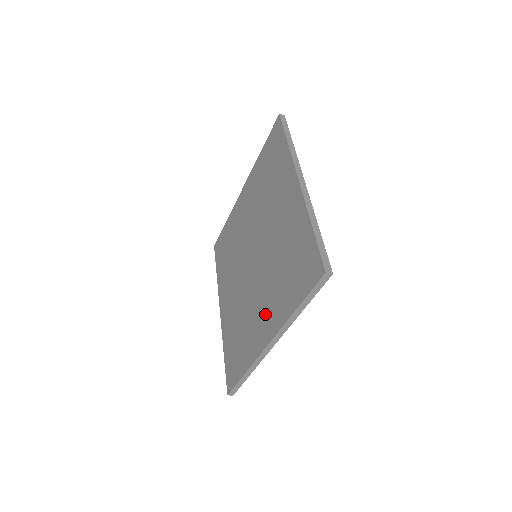
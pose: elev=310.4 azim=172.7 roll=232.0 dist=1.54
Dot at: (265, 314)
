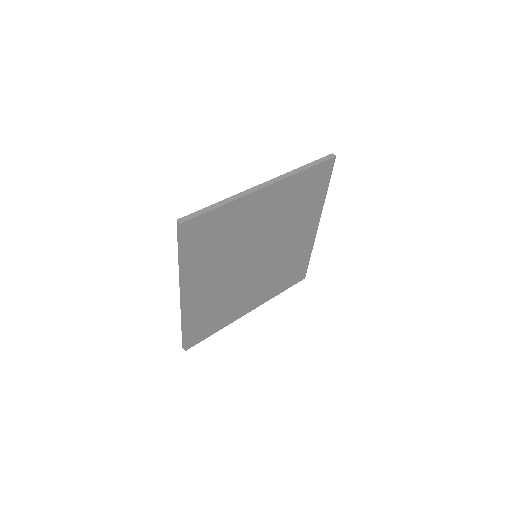
Dot at: occluded
